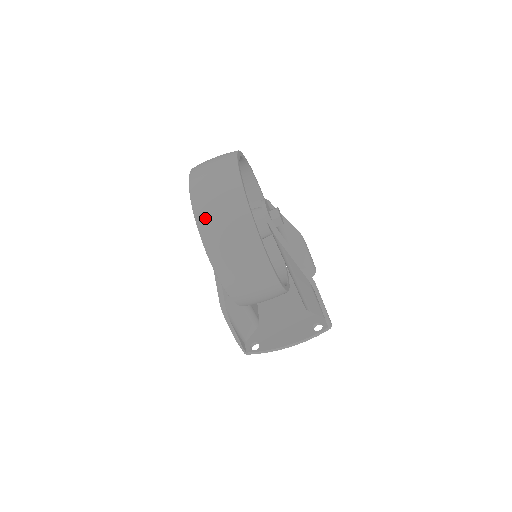
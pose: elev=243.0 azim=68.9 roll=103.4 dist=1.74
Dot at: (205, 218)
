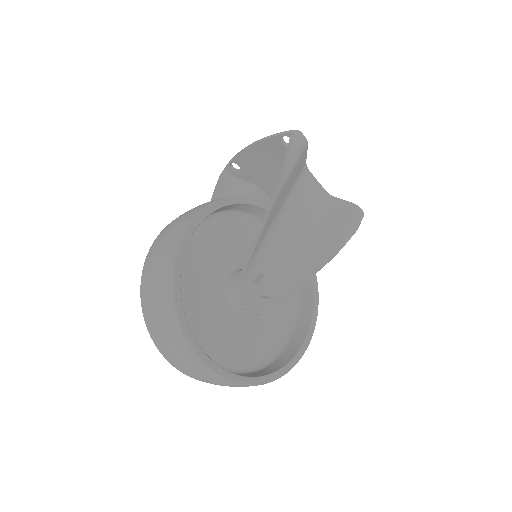
Dot at: occluded
